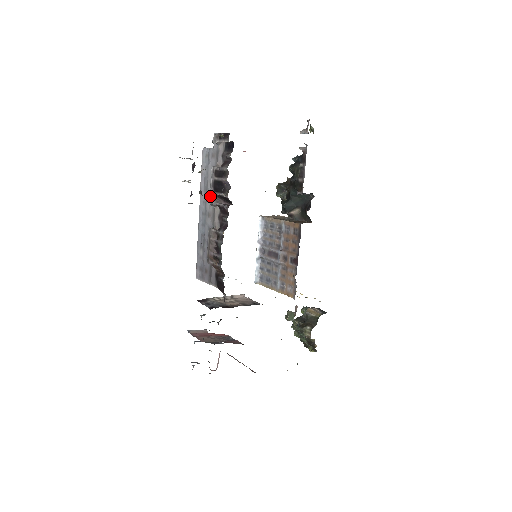
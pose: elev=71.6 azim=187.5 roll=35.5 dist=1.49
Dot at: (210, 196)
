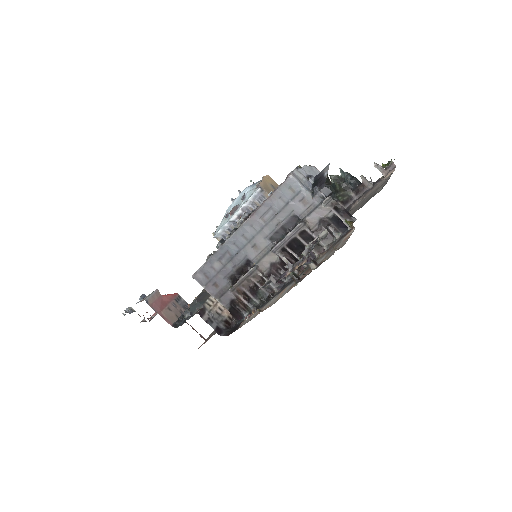
Dot at: (277, 245)
